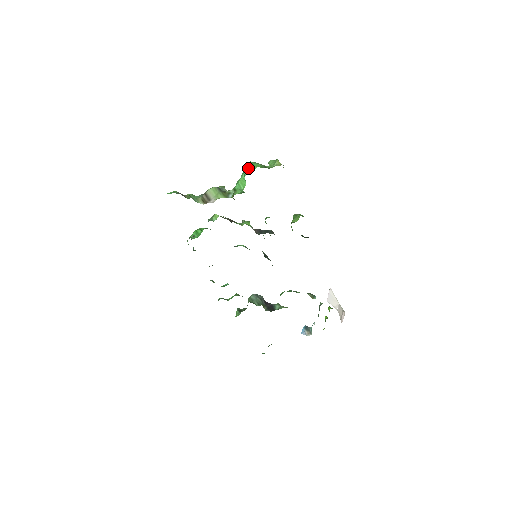
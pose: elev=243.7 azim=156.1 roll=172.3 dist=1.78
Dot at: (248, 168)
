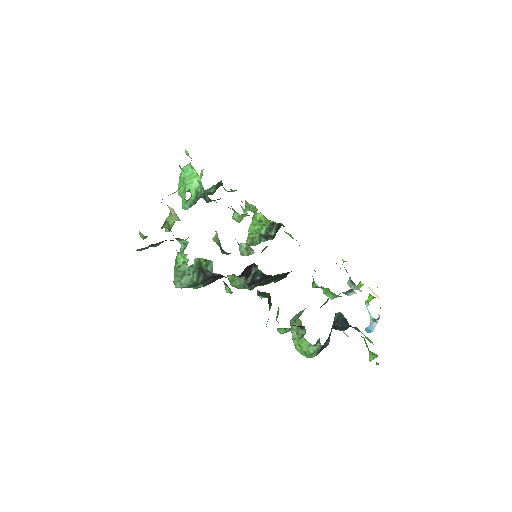
Dot at: (186, 165)
